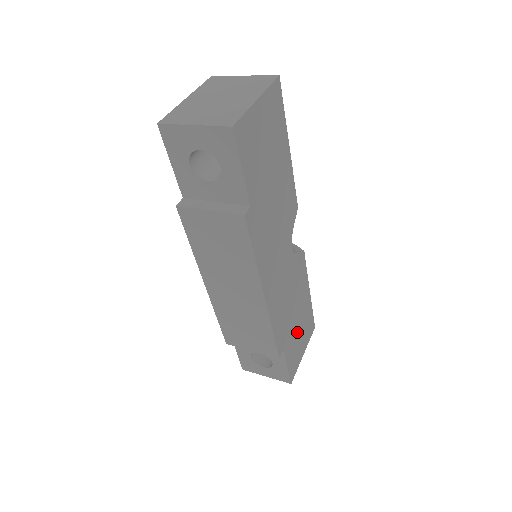
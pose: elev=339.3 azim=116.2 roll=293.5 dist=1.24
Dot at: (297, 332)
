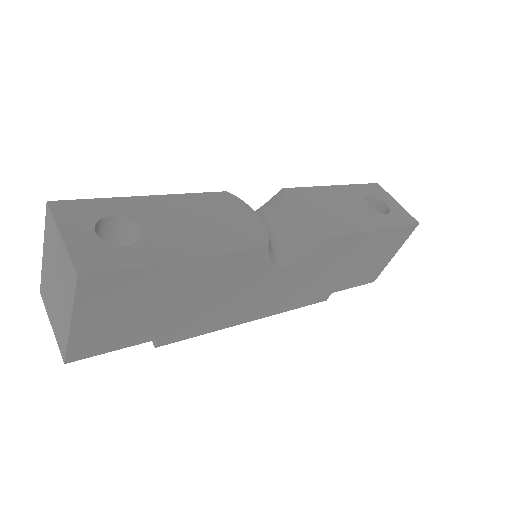
Dot at: (361, 265)
